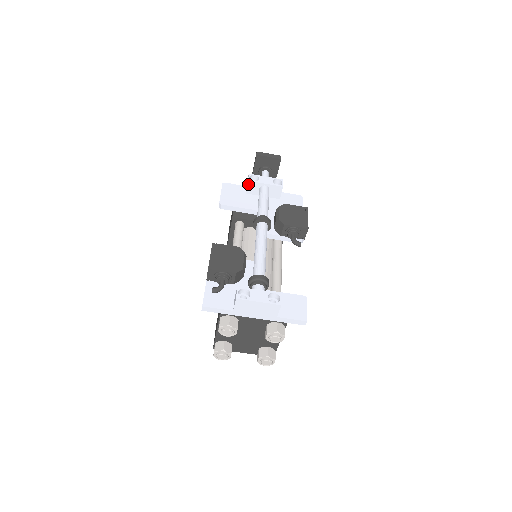
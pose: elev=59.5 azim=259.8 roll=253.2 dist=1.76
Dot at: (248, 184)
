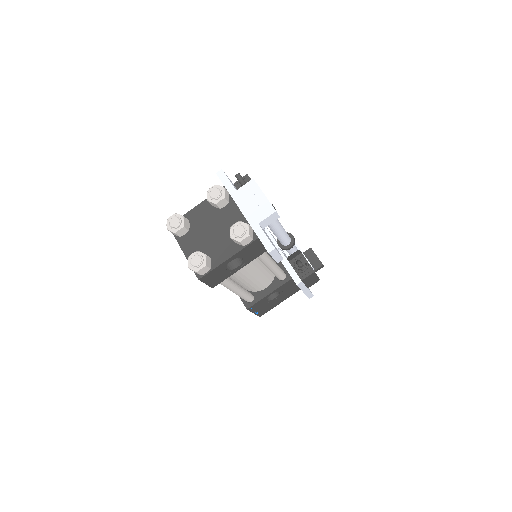
Dot at: occluded
